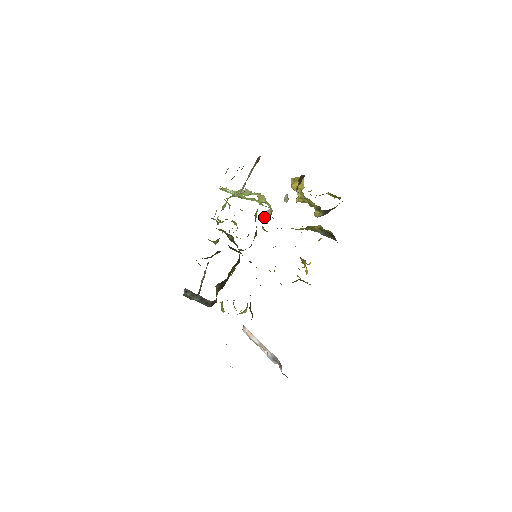
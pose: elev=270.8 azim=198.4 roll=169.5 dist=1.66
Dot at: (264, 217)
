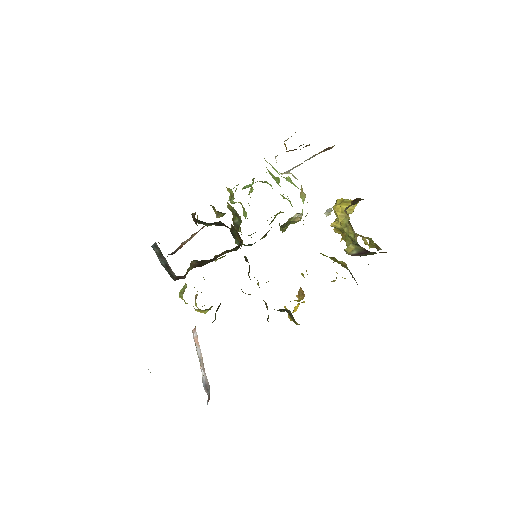
Dot at: (289, 220)
